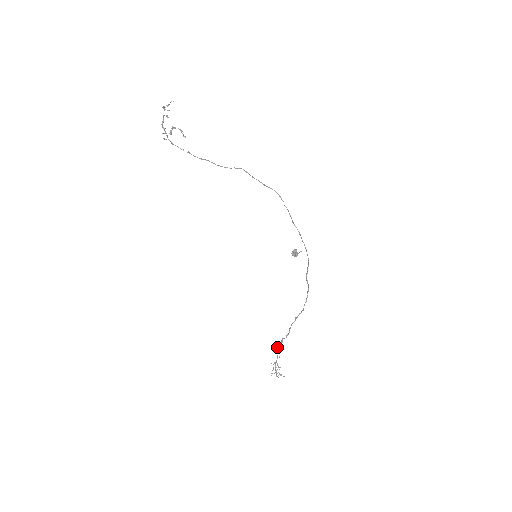
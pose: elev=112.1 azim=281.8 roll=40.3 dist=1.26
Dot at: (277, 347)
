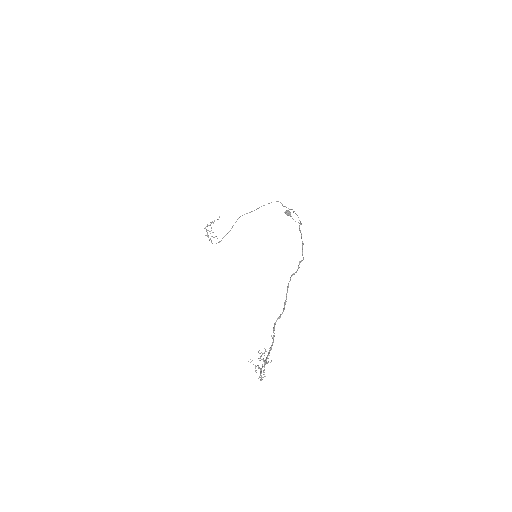
Dot at: (268, 353)
